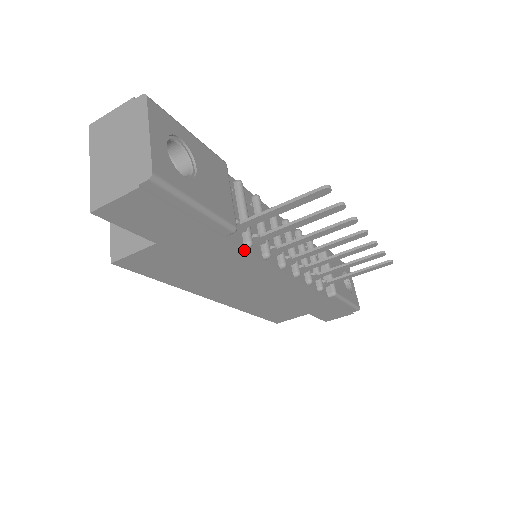
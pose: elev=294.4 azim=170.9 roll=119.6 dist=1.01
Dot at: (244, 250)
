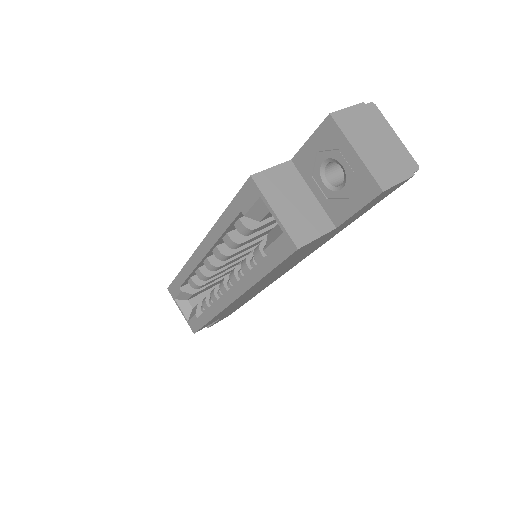
Dot at: (328, 240)
